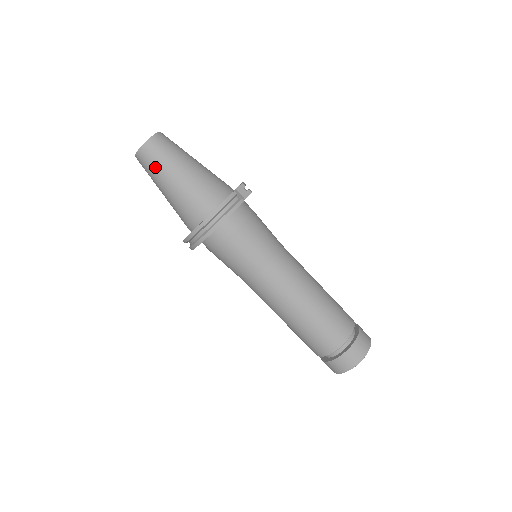
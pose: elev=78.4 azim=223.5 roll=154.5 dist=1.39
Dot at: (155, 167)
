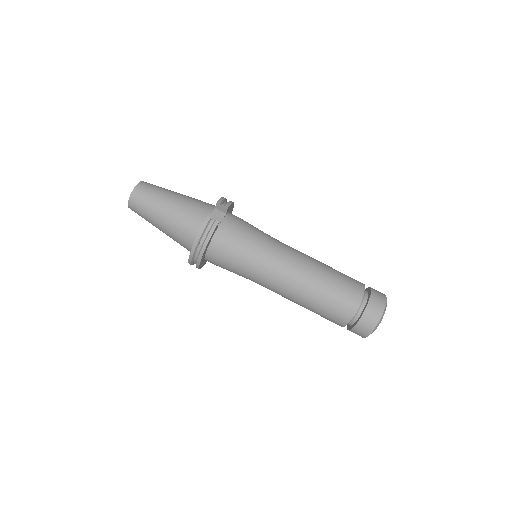
Dot at: (144, 215)
